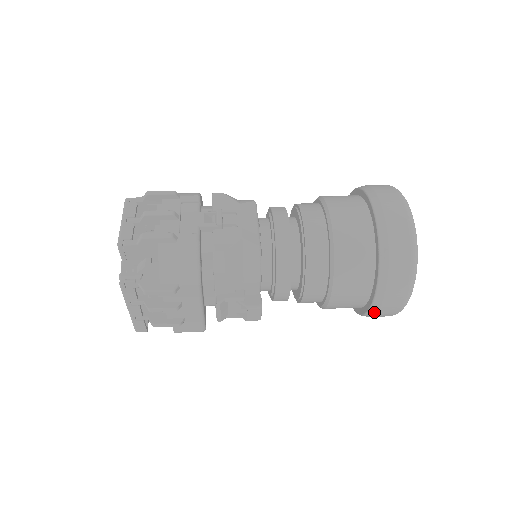
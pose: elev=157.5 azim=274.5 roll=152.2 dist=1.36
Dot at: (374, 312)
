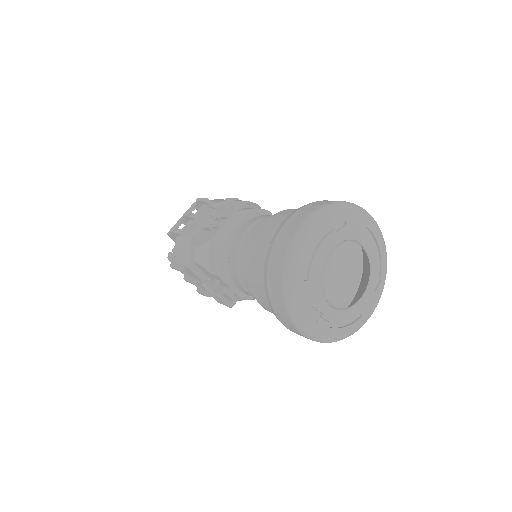
Dot at: (290, 330)
